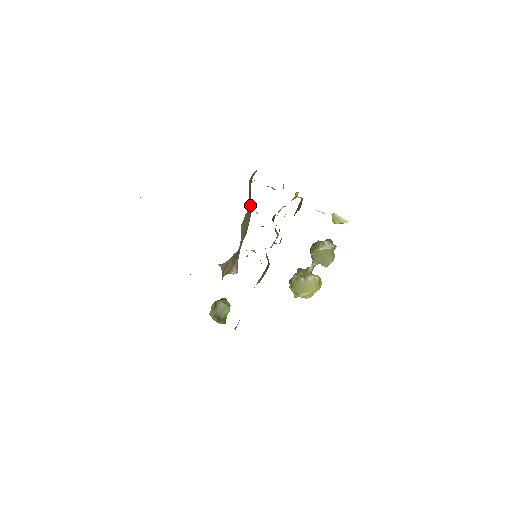
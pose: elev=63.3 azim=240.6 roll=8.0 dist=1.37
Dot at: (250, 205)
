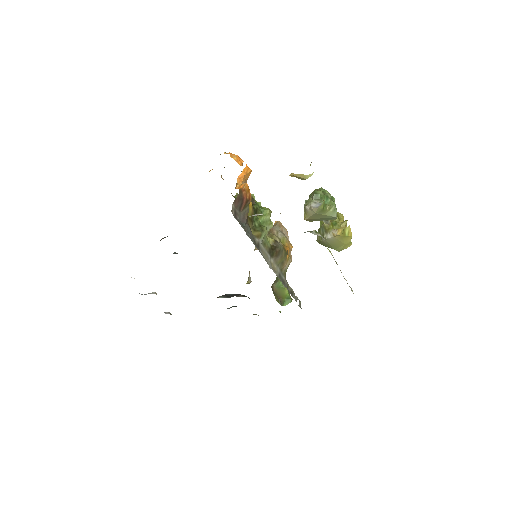
Dot at: occluded
